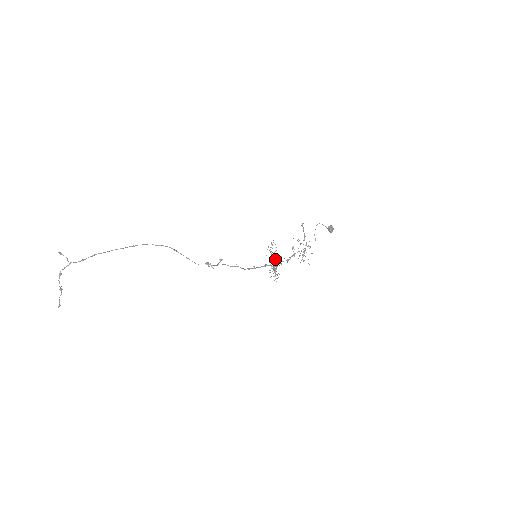
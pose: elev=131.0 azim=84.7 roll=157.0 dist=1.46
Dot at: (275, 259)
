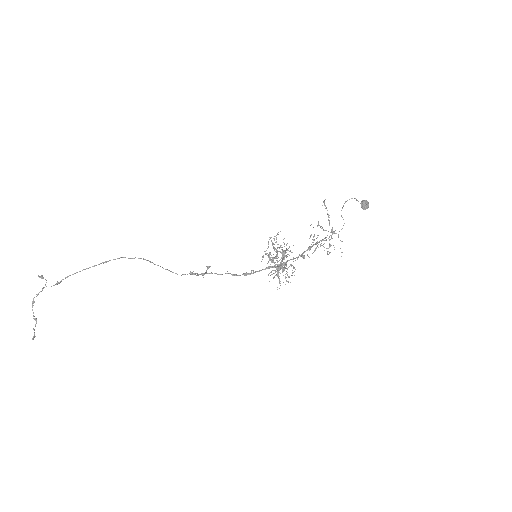
Dot at: occluded
